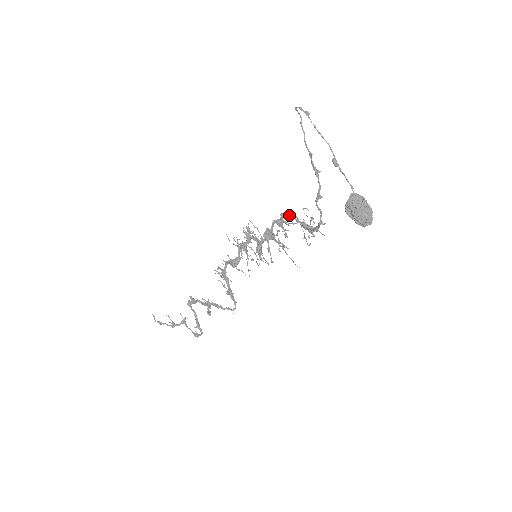
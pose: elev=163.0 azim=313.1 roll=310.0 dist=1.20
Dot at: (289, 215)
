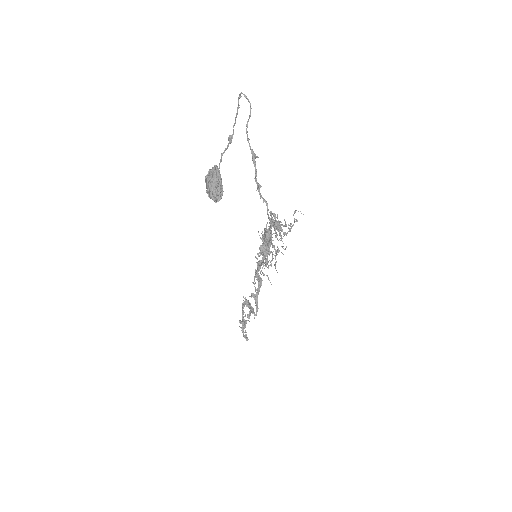
Dot at: (272, 213)
